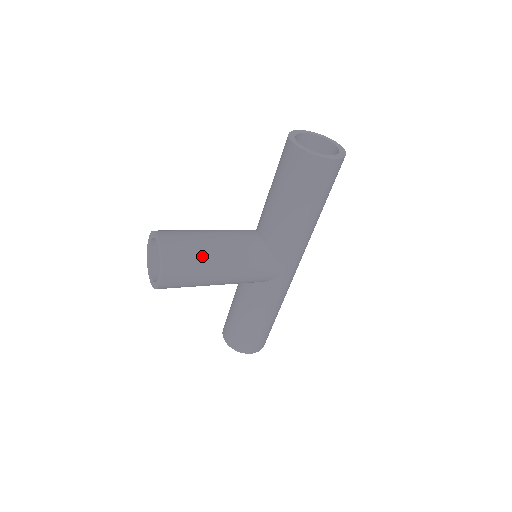
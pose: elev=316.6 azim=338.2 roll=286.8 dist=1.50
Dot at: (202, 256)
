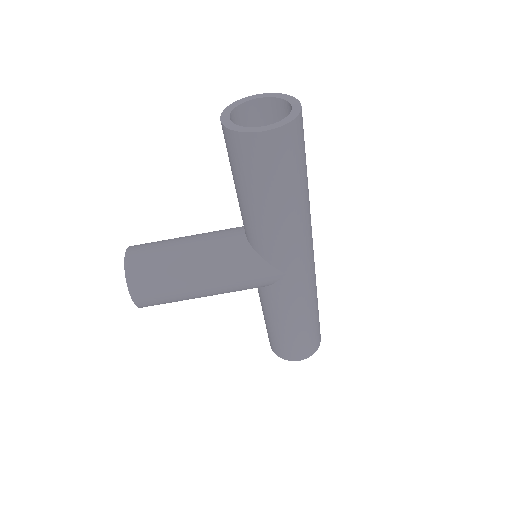
Dot at: (171, 270)
